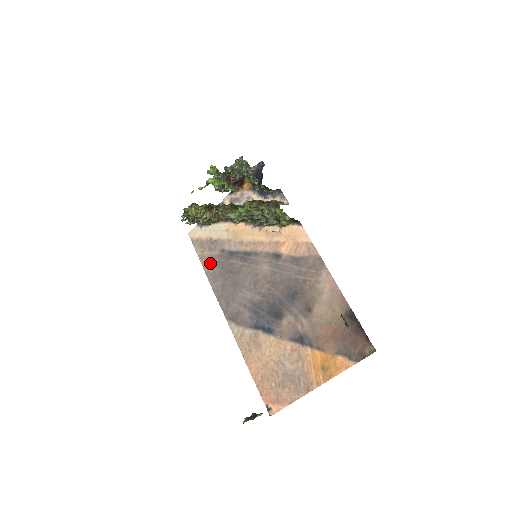
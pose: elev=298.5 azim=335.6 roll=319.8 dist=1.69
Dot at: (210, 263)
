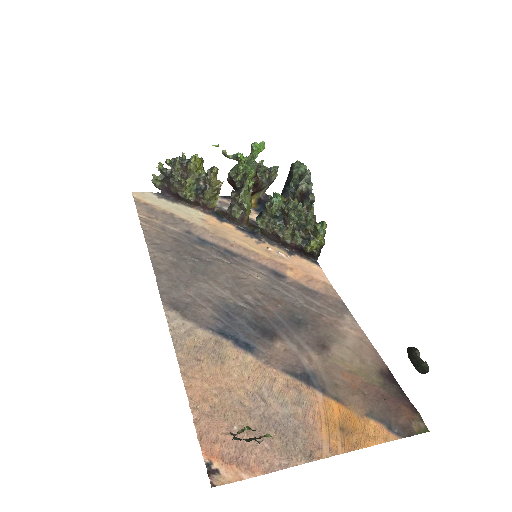
Dot at: (159, 233)
